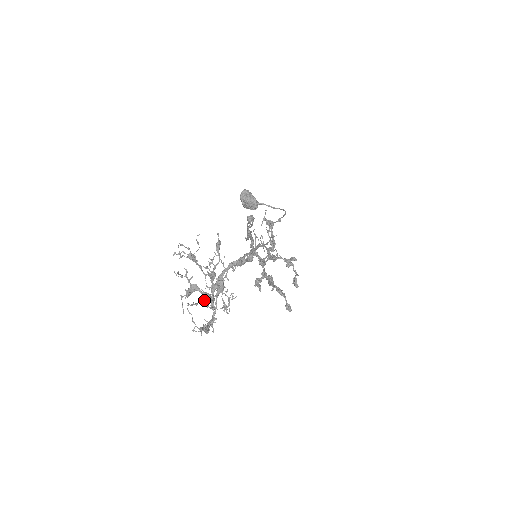
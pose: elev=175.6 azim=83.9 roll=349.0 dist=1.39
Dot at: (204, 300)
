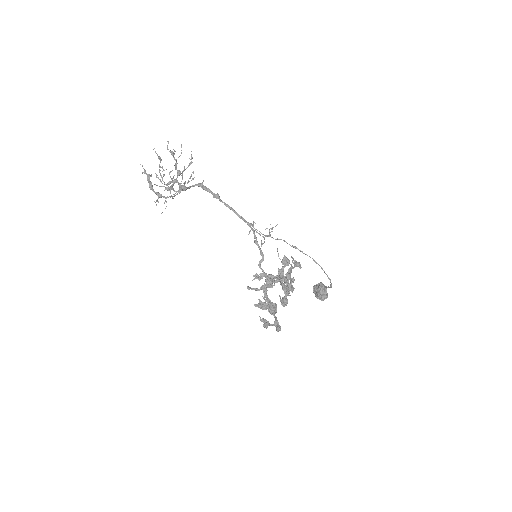
Dot at: occluded
